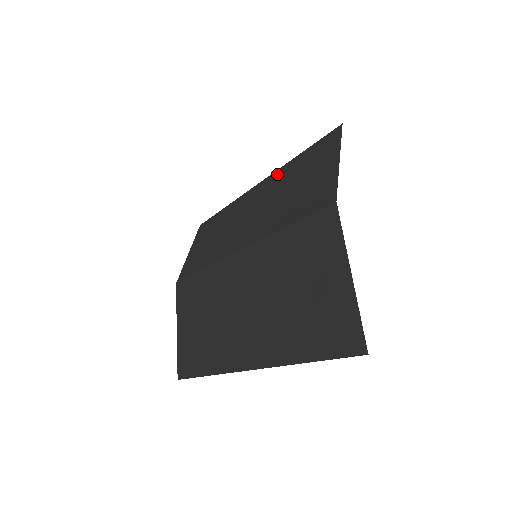
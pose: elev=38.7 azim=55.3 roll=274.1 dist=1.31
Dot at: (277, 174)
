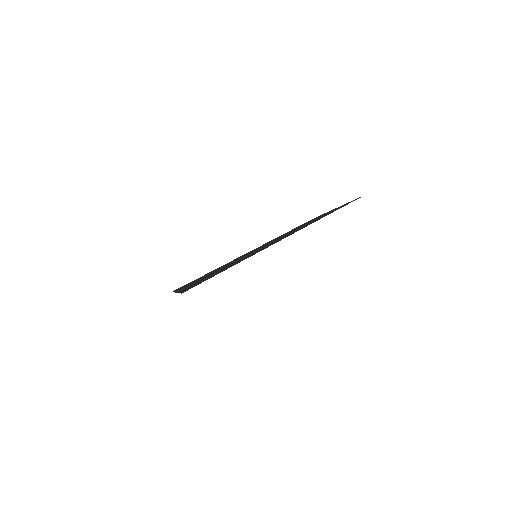
Dot at: occluded
